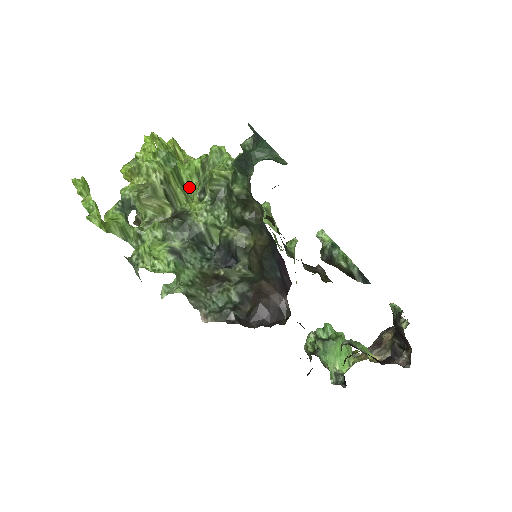
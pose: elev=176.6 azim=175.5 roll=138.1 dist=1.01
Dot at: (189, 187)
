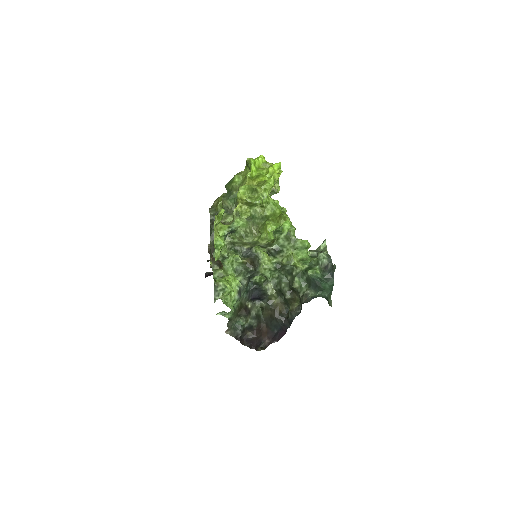
Dot at: occluded
